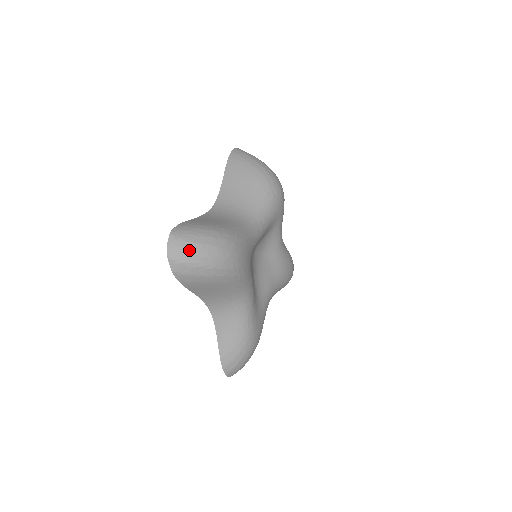
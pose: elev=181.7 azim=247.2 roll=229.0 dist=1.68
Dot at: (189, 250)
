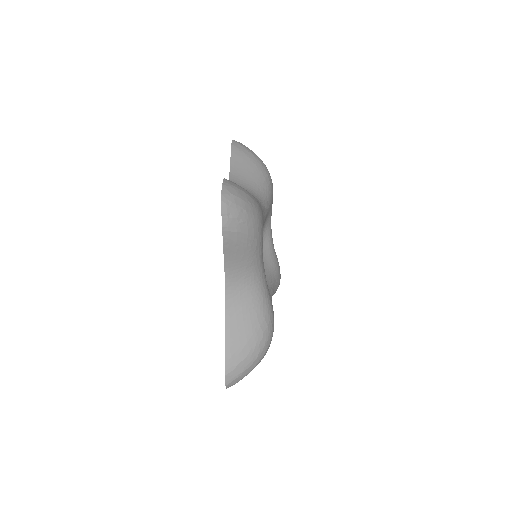
Dot at: occluded
